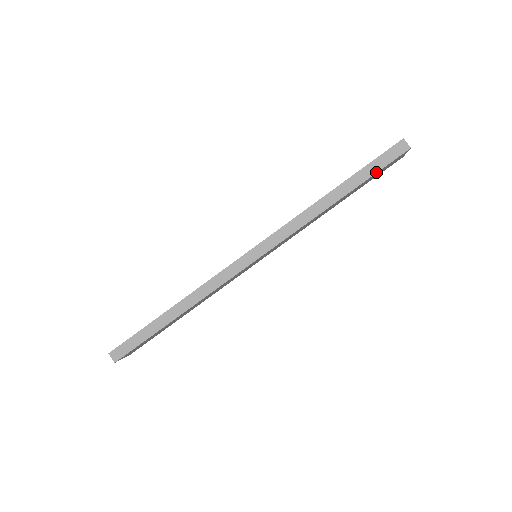
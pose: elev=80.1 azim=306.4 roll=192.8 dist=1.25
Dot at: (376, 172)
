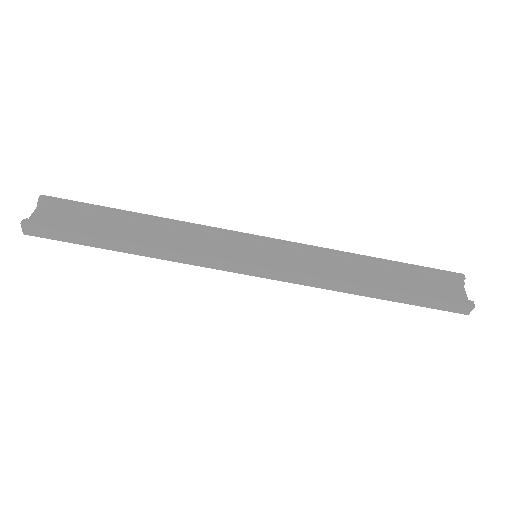
Dot at: (424, 306)
